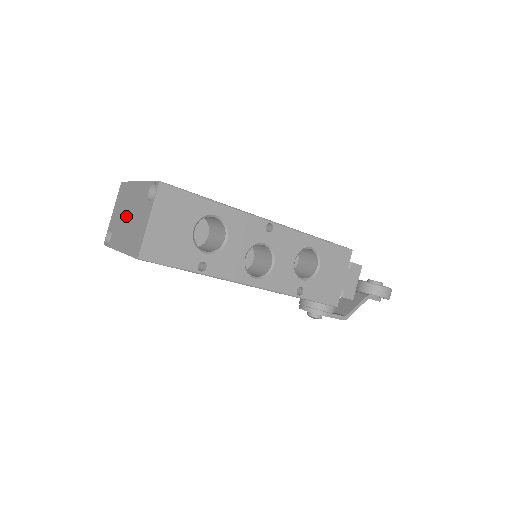
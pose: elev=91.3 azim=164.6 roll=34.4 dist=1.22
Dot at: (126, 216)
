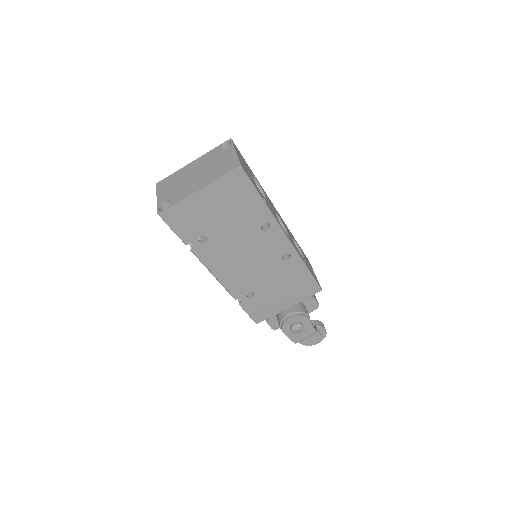
Dot at: (191, 177)
